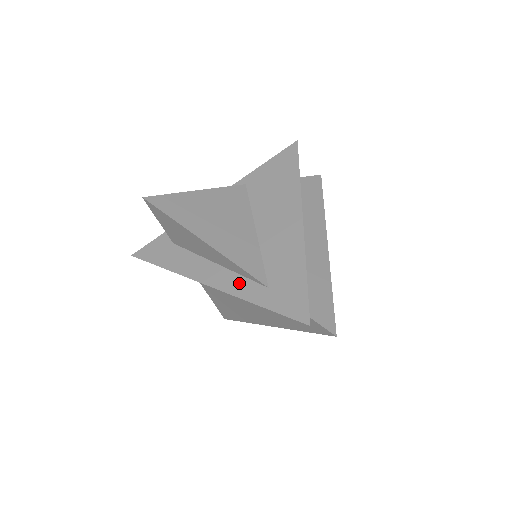
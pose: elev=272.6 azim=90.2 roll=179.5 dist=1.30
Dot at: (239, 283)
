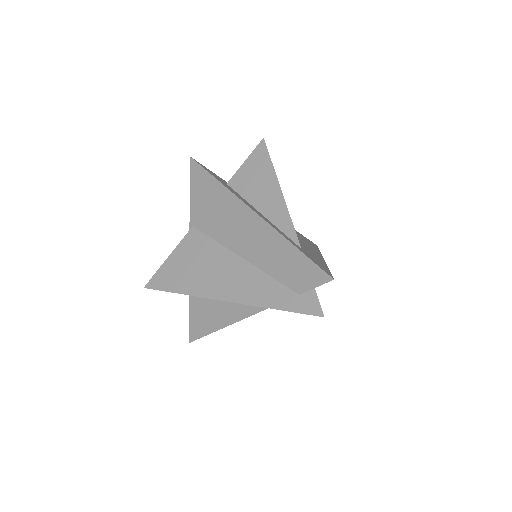
Dot at: (279, 230)
